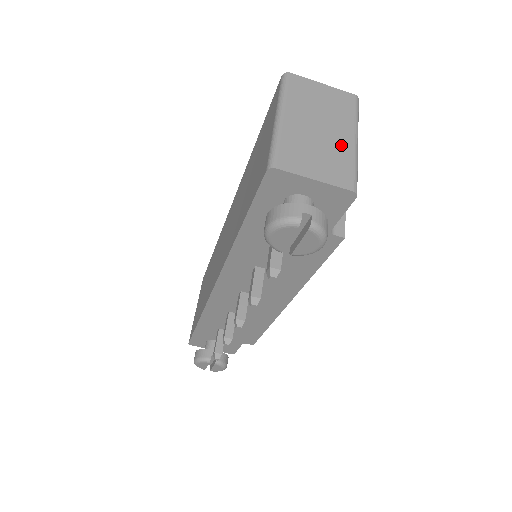
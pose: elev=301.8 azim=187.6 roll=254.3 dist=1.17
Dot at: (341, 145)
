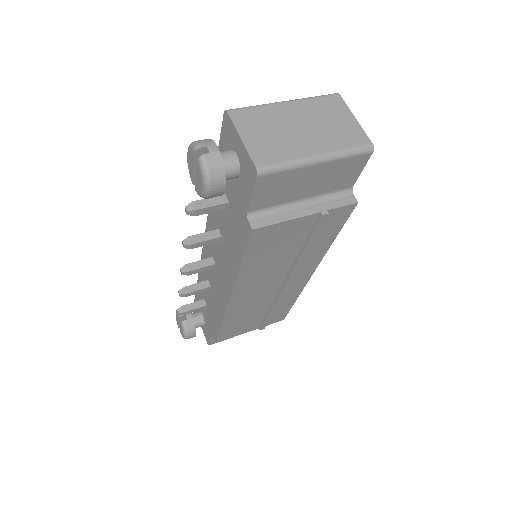
Dot at: (299, 147)
